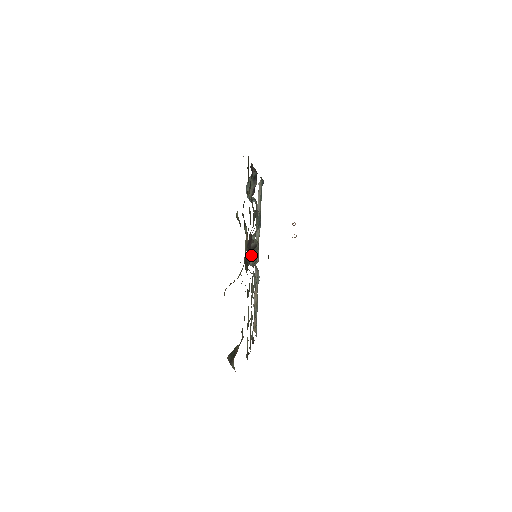
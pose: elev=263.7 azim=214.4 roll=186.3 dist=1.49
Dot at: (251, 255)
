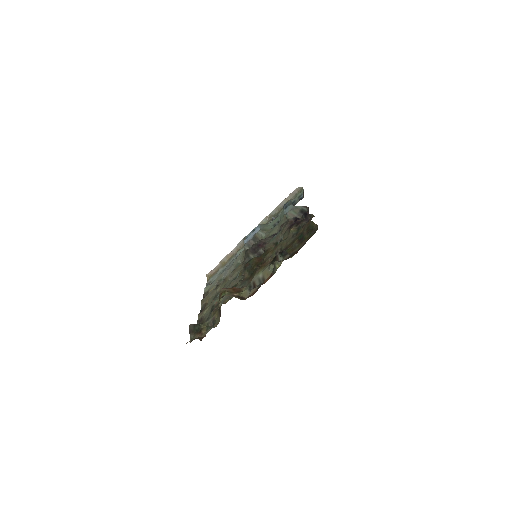
Dot at: (251, 243)
